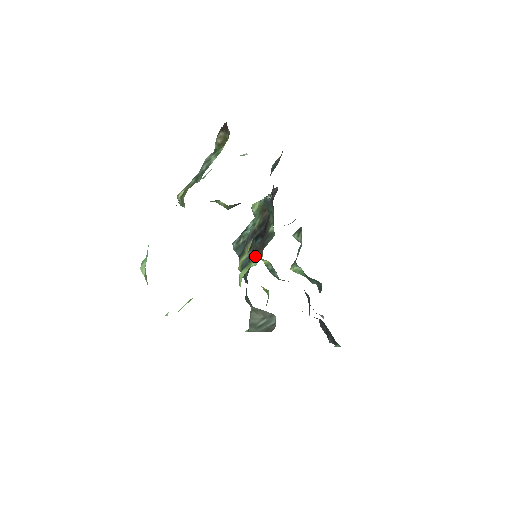
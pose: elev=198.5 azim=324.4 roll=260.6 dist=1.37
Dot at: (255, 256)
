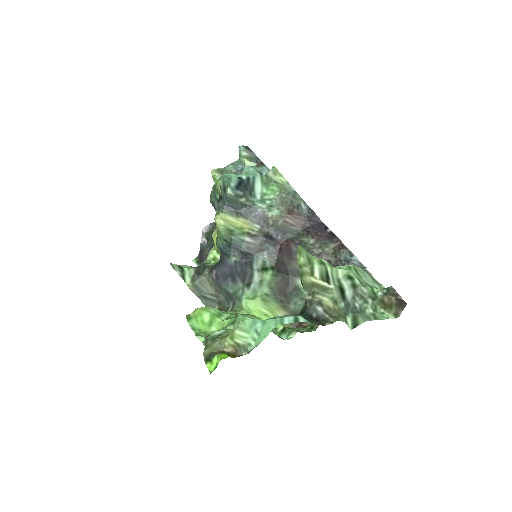
Dot at: (276, 298)
